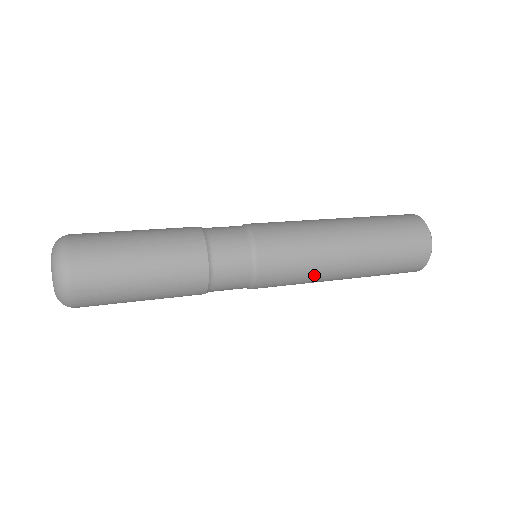
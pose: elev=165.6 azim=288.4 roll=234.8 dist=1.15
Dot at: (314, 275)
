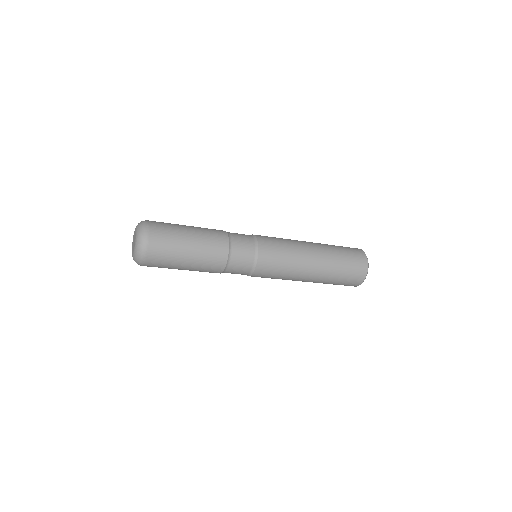
Dot at: (294, 266)
